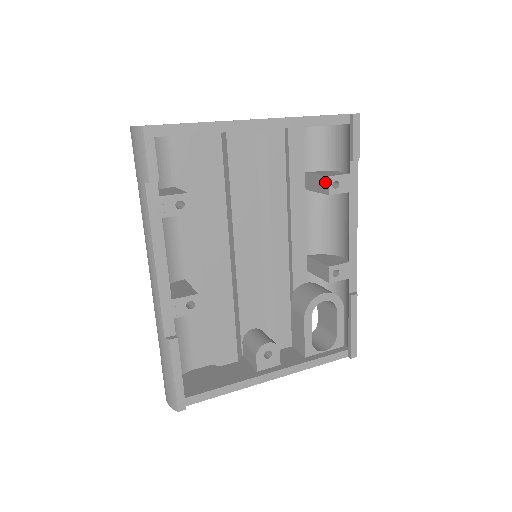
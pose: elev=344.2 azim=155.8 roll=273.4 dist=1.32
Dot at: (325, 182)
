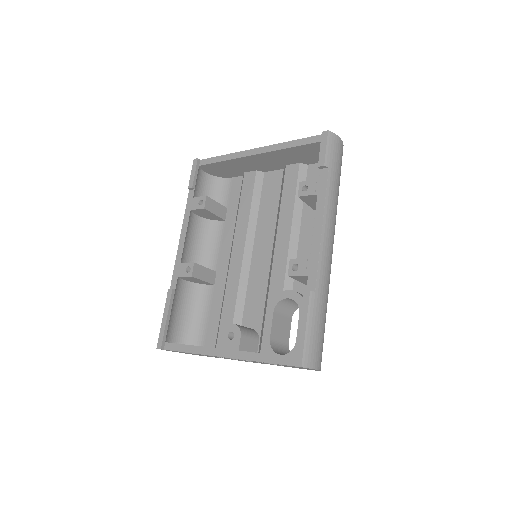
Dot at: occluded
